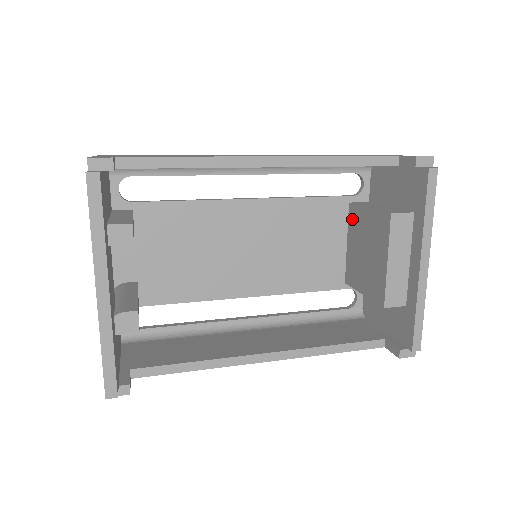
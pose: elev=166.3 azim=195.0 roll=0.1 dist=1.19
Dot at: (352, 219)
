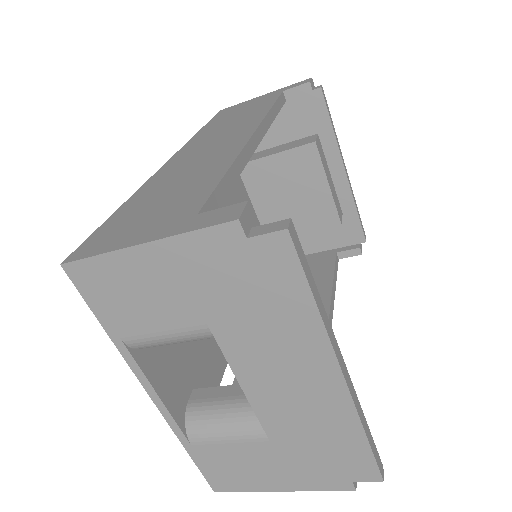
Dot at: (251, 178)
